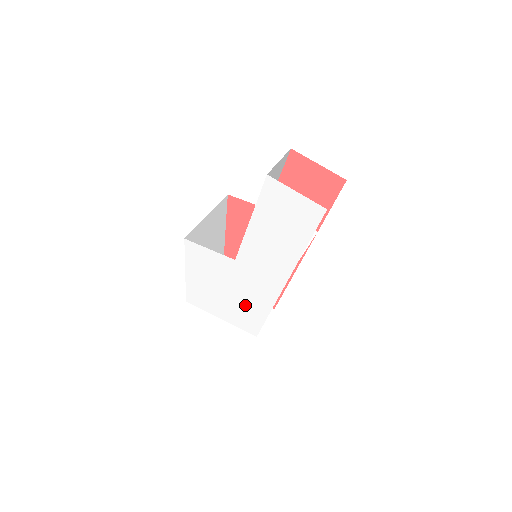
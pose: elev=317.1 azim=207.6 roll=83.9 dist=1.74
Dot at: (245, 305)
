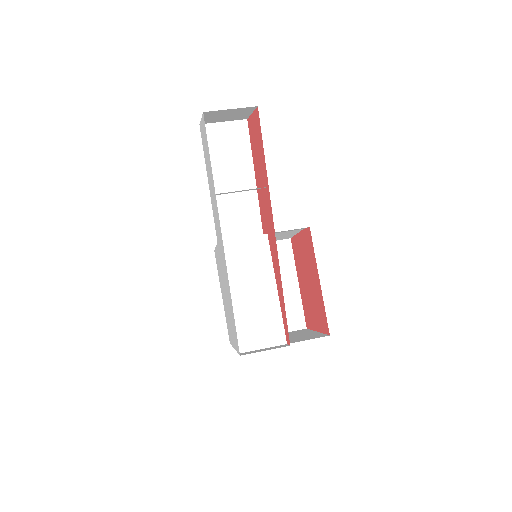
Dot at: occluded
